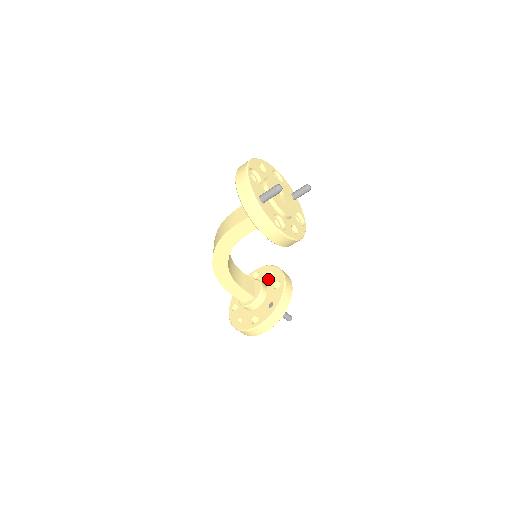
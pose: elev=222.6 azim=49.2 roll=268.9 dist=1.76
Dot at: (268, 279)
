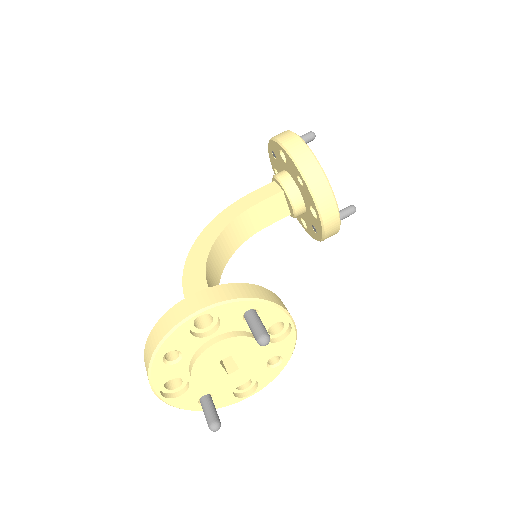
Dot at: occluded
